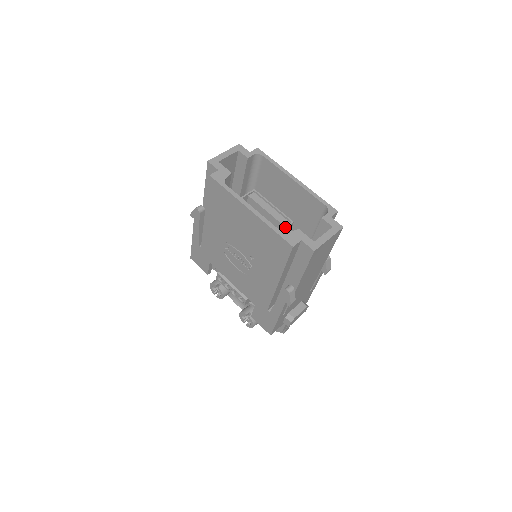
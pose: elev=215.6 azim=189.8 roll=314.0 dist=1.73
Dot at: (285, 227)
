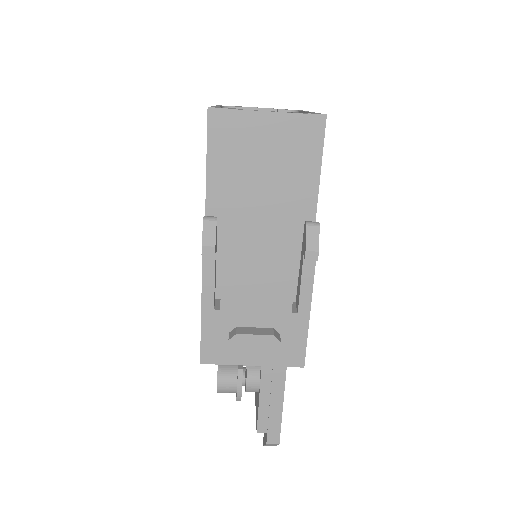
Dot at: occluded
